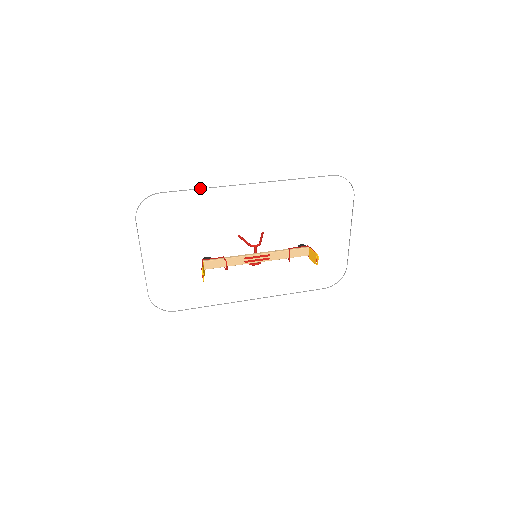
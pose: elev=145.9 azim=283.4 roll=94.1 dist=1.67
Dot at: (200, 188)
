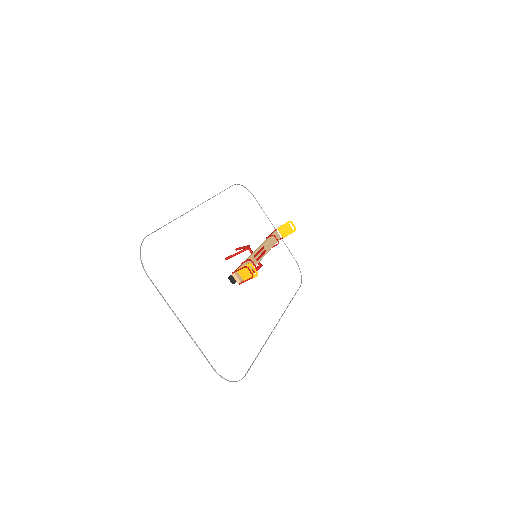
Dot at: occluded
